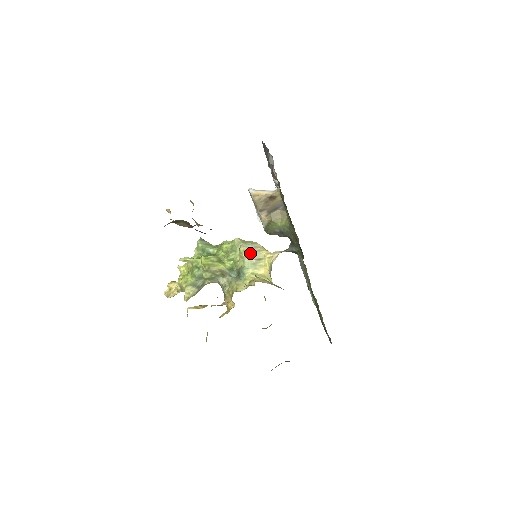
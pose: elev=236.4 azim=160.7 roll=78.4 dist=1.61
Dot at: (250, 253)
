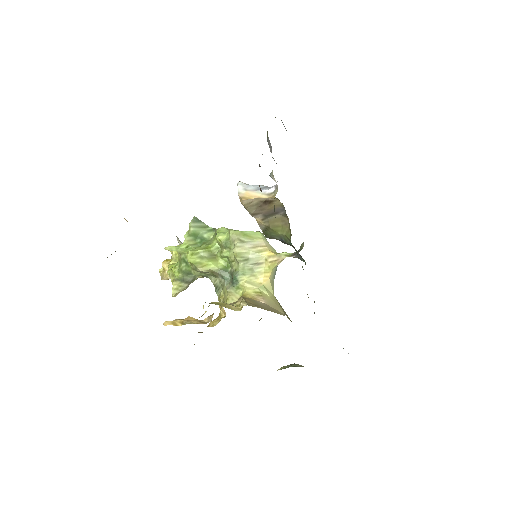
Dot at: (246, 256)
